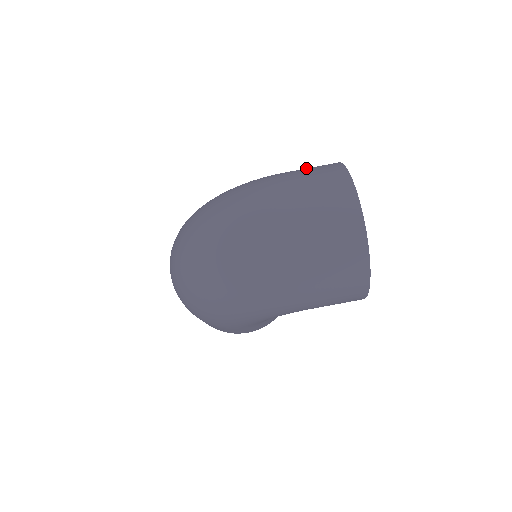
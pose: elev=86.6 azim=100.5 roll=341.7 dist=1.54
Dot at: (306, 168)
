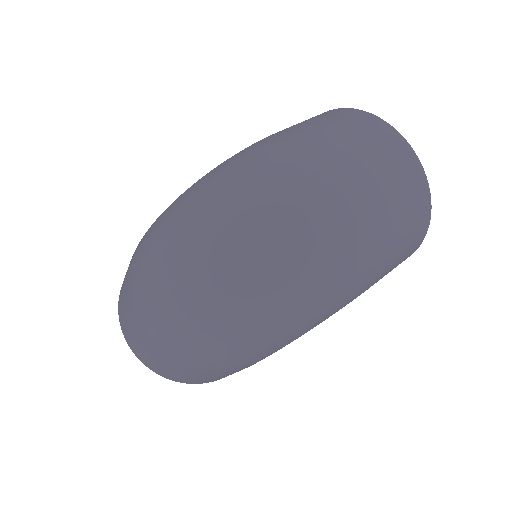
Dot at: (301, 122)
